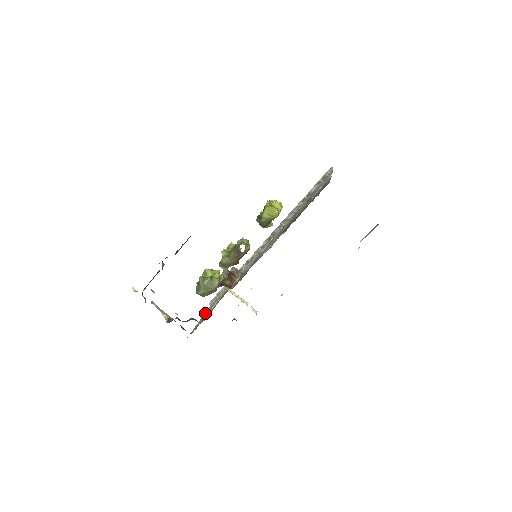
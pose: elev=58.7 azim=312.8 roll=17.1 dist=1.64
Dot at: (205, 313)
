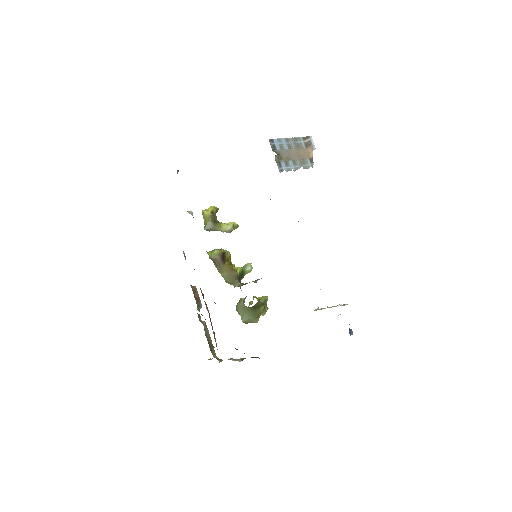
Dot at: occluded
